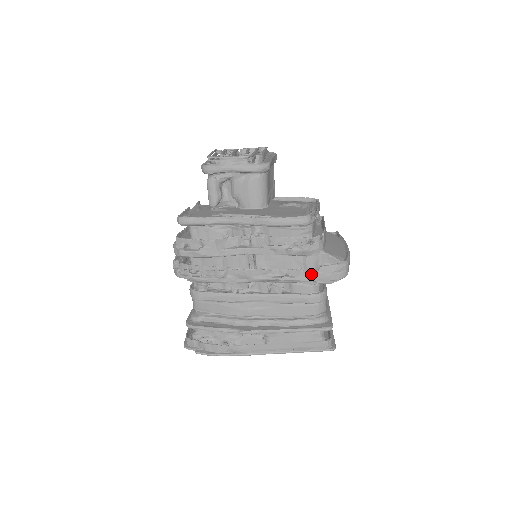
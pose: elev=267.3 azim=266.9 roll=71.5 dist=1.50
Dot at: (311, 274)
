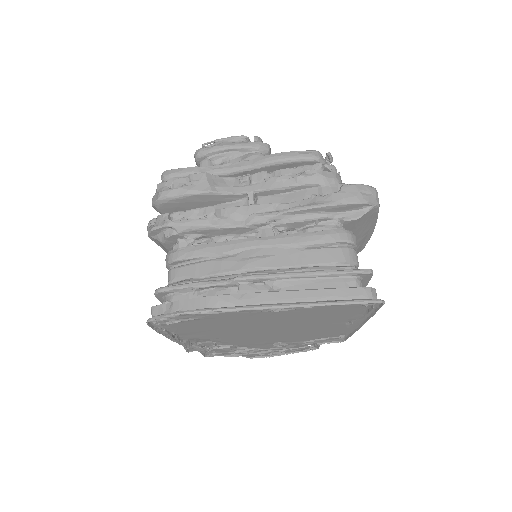
Dot at: (331, 196)
